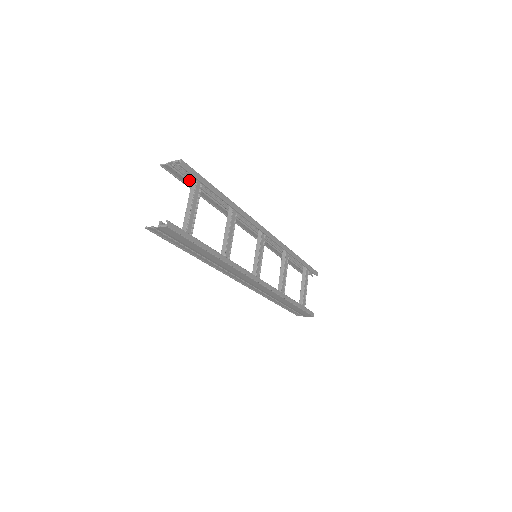
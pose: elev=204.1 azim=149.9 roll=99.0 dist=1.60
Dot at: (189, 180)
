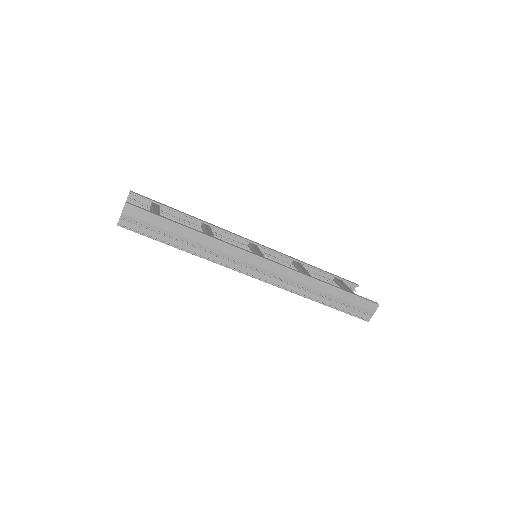
Dot at: occluded
